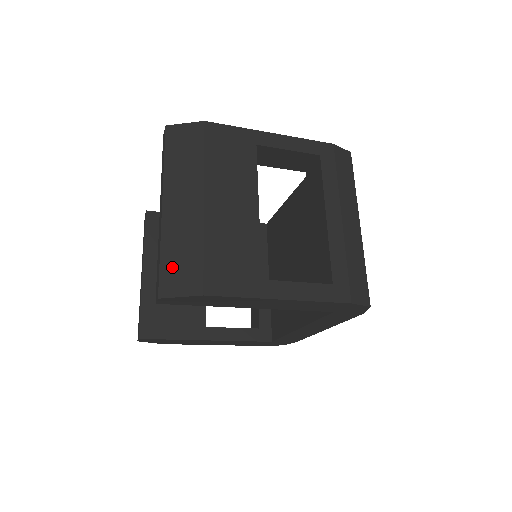
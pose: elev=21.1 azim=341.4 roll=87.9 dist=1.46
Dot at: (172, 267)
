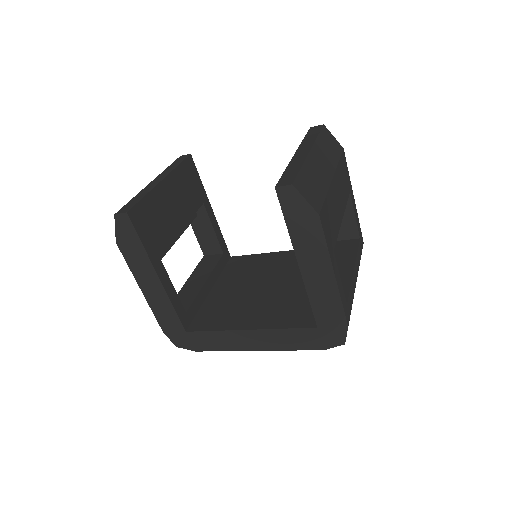
Dot at: (306, 181)
